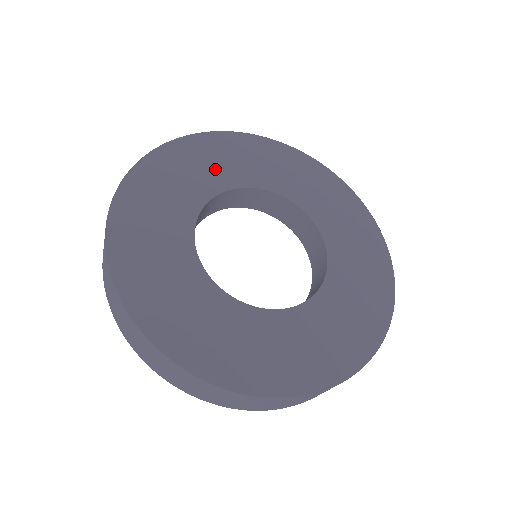
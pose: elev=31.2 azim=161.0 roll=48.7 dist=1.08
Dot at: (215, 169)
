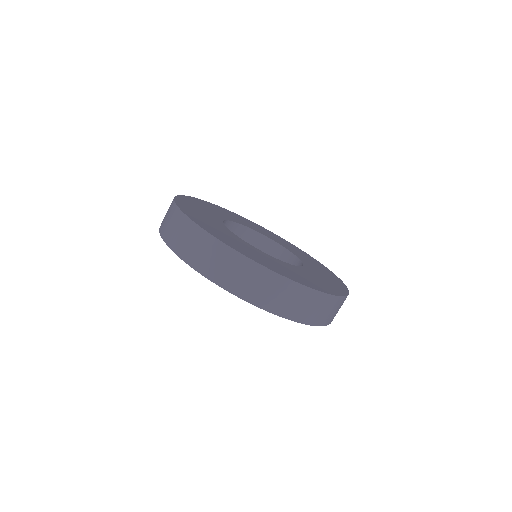
Dot at: occluded
